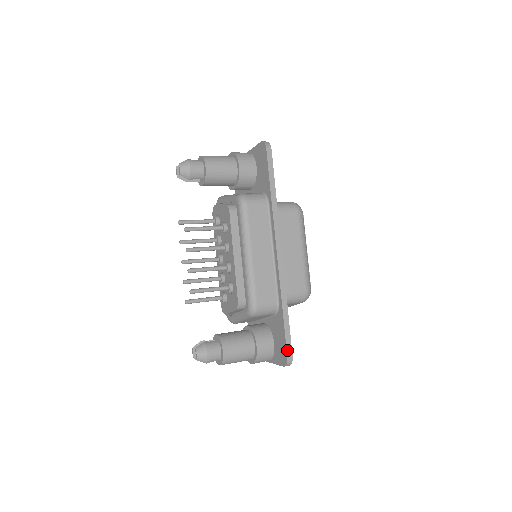
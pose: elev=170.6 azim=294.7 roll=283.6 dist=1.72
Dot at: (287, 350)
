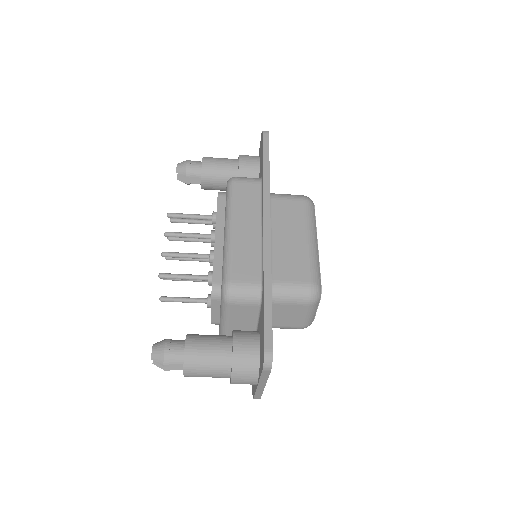
Dot at: (265, 340)
